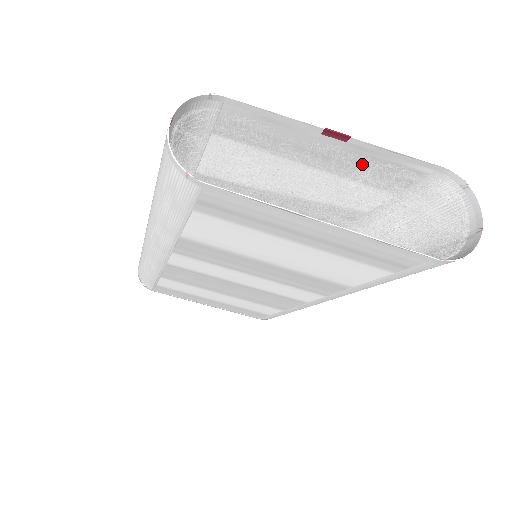
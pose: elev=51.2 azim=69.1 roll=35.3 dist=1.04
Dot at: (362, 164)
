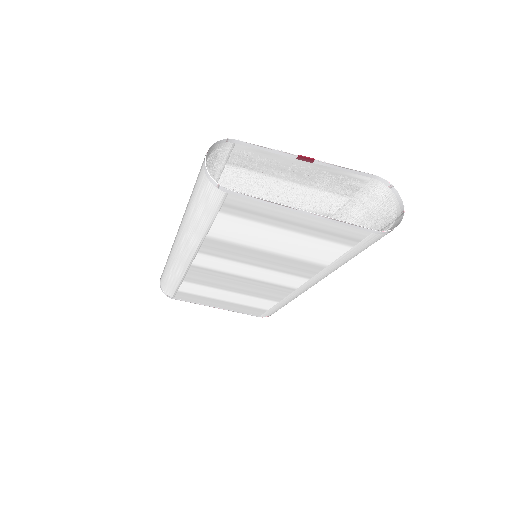
Dot at: (324, 176)
